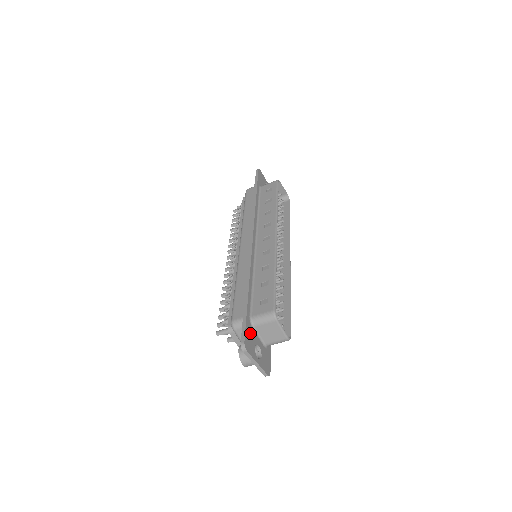
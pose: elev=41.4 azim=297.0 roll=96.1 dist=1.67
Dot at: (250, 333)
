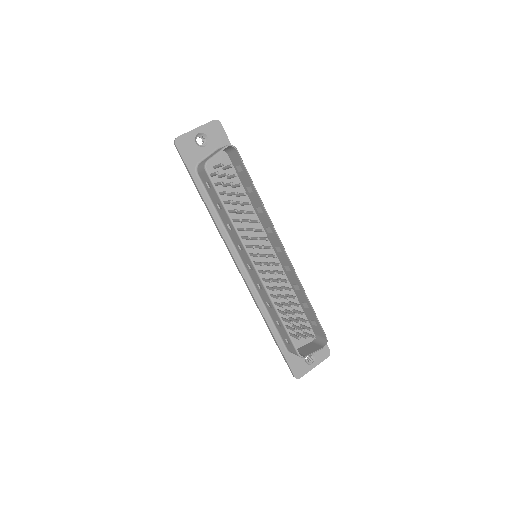
Dot at: (295, 361)
